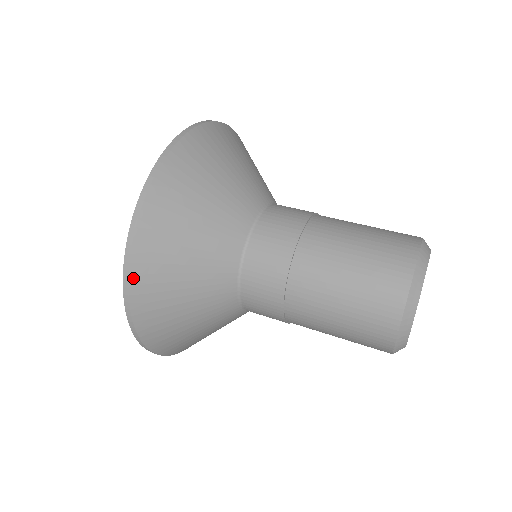
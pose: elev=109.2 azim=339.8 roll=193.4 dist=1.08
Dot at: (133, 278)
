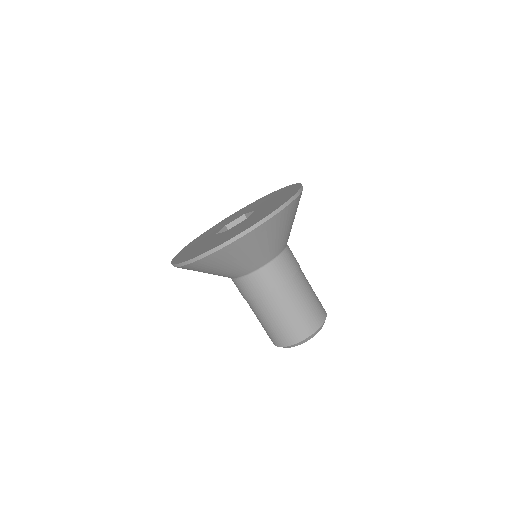
Dot at: (195, 263)
